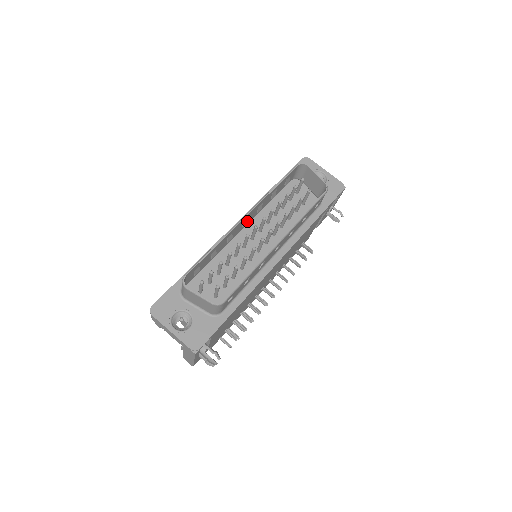
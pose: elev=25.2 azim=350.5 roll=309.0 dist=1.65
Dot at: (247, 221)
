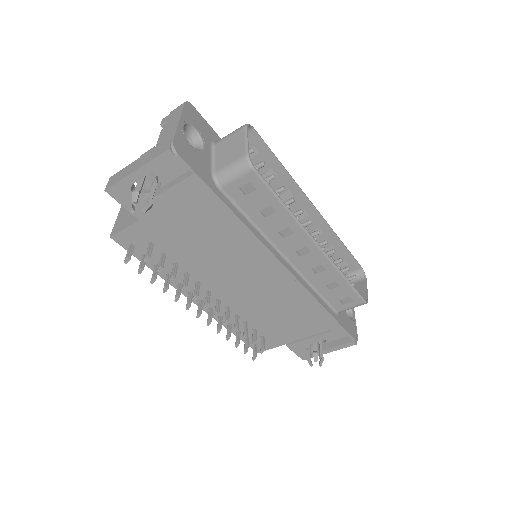
Dot at: (303, 218)
